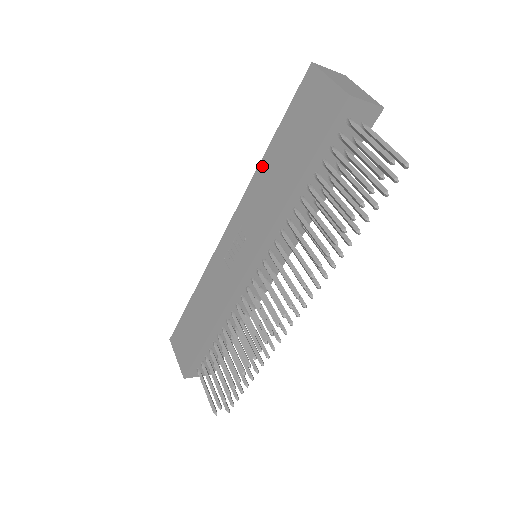
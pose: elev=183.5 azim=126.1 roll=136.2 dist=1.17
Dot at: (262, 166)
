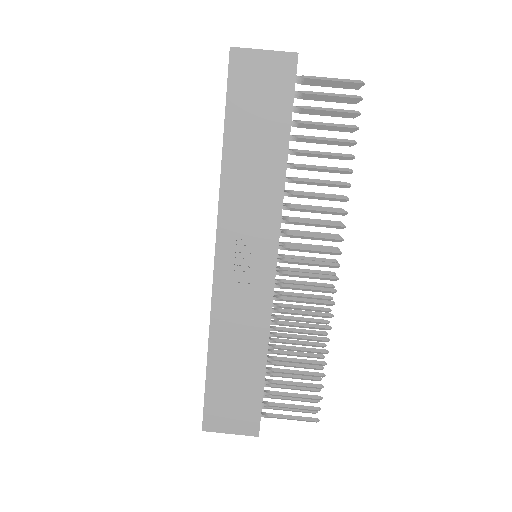
Dot at: (227, 166)
